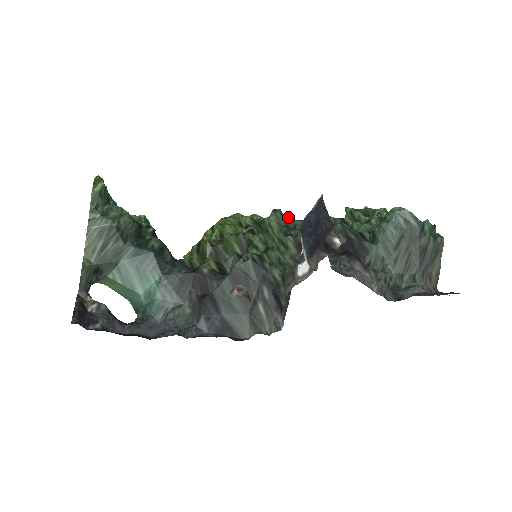
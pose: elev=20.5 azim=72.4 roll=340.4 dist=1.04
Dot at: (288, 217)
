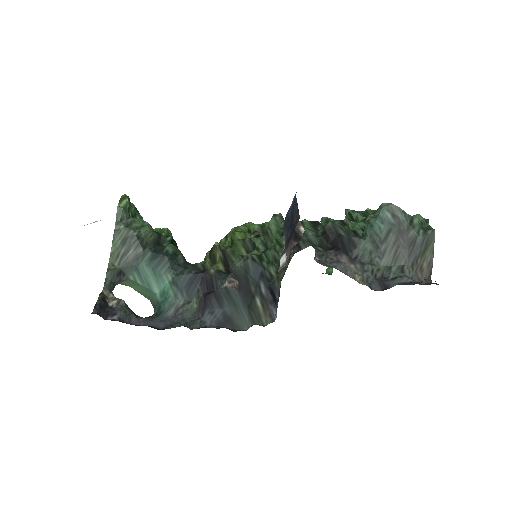
Dot at: occluded
